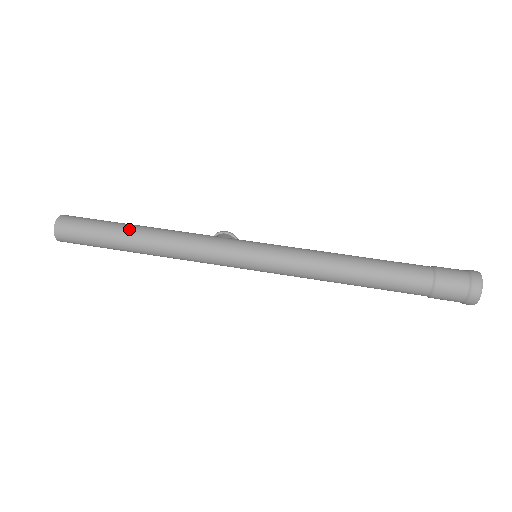
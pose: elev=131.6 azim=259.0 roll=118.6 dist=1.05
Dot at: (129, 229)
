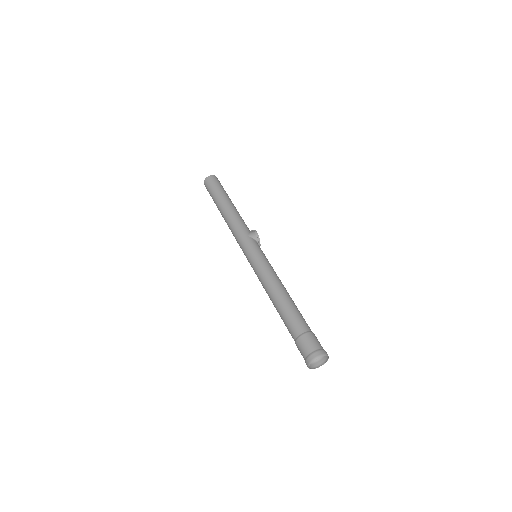
Dot at: (222, 203)
